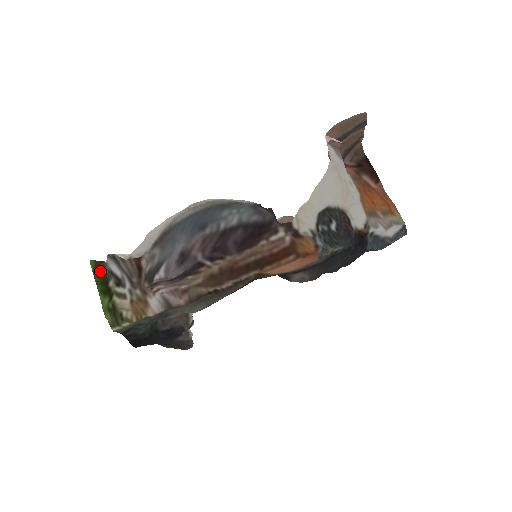
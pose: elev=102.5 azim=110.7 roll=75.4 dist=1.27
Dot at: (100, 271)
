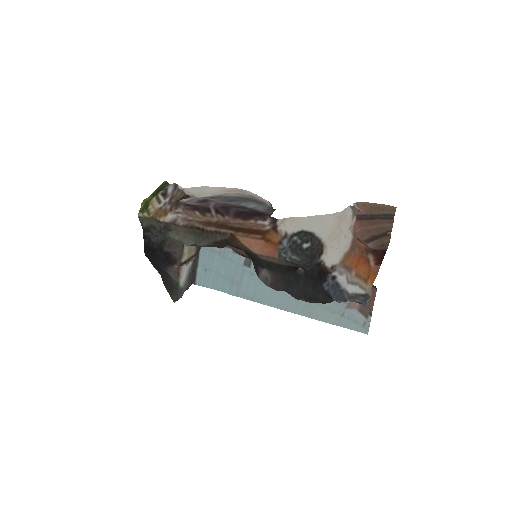
Dot at: (163, 186)
